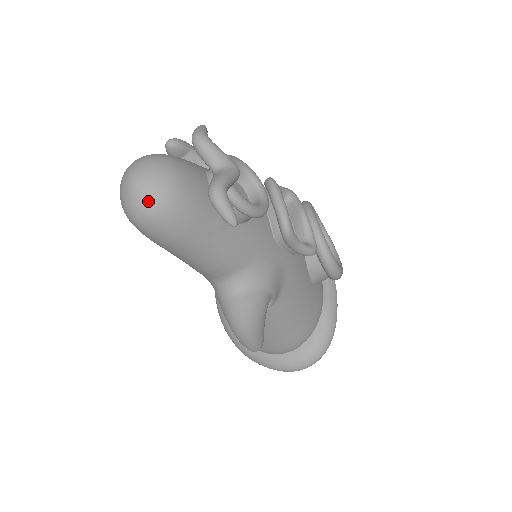
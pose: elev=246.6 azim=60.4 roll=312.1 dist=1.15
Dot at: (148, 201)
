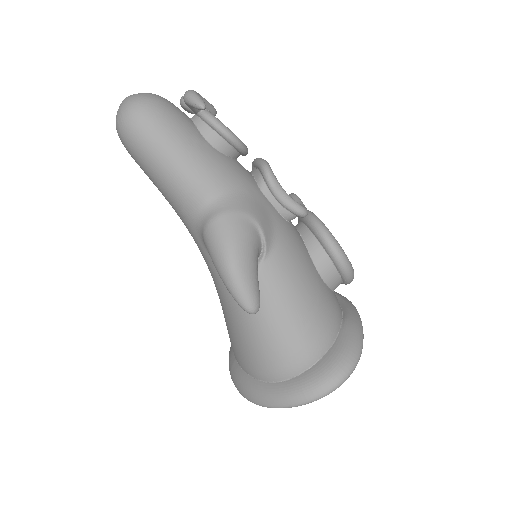
Dot at: (134, 101)
